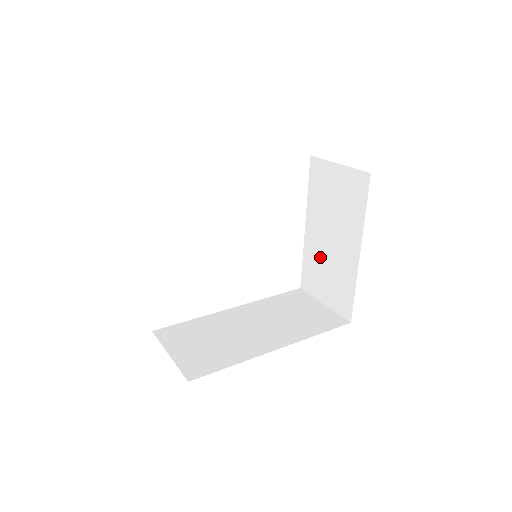
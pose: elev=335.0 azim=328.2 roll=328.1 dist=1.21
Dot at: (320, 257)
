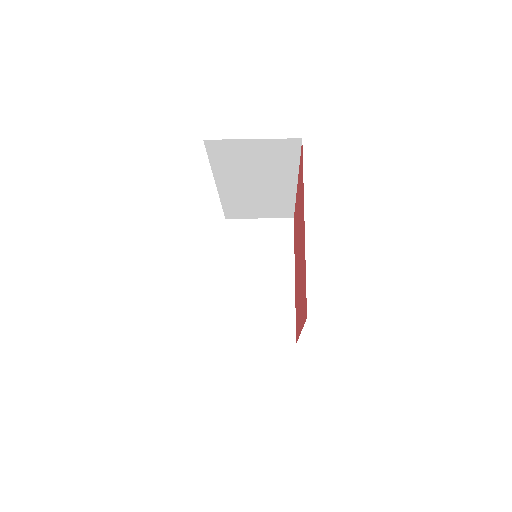
Dot at: (248, 300)
